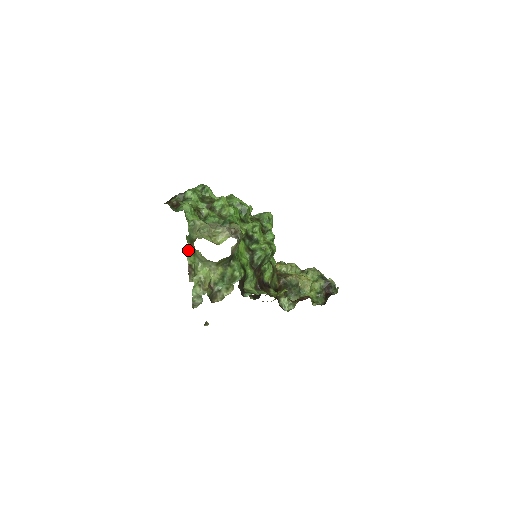
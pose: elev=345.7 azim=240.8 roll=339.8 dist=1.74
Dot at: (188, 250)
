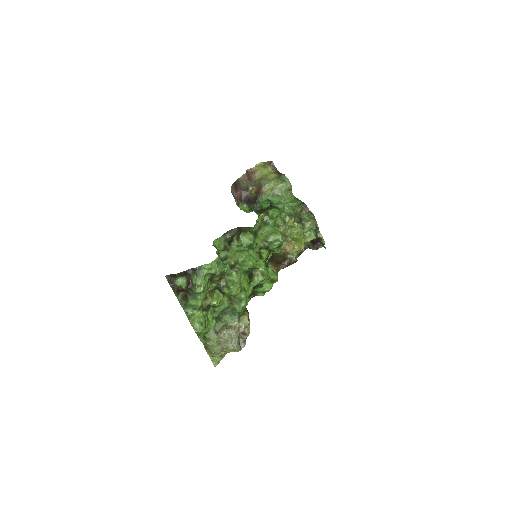
Dot at: occluded
